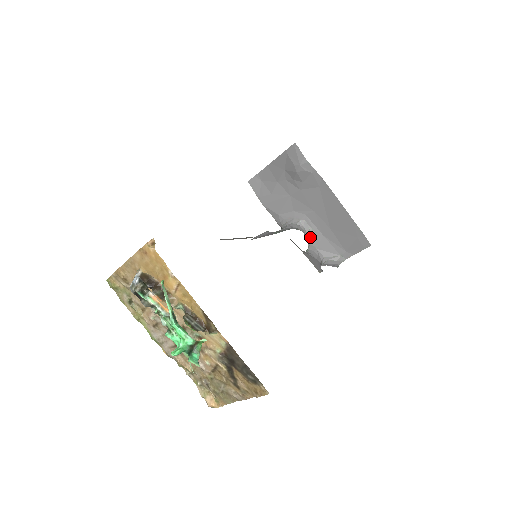
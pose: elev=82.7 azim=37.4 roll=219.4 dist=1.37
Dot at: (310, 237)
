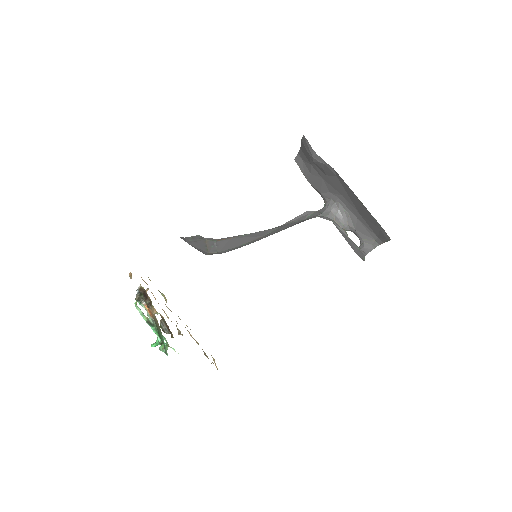
Dot at: (346, 219)
